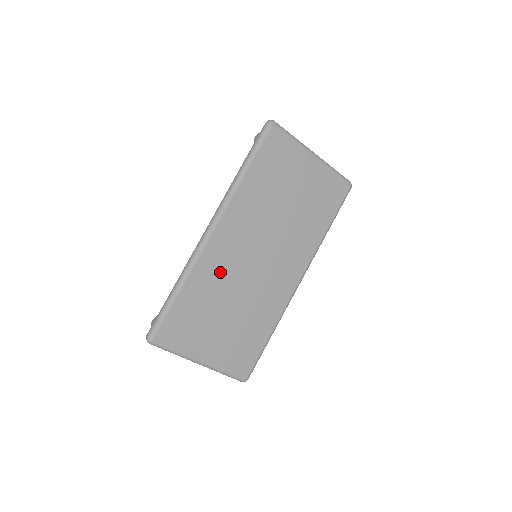
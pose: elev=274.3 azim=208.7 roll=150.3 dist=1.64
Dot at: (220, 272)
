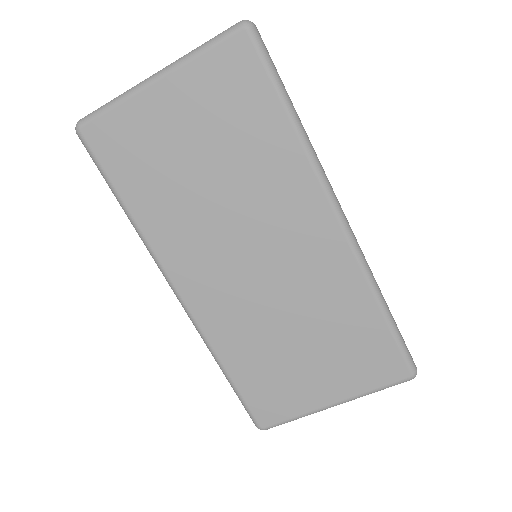
Dot at: (238, 318)
